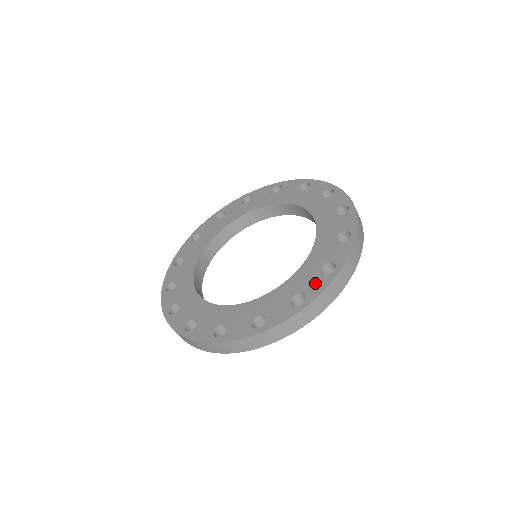
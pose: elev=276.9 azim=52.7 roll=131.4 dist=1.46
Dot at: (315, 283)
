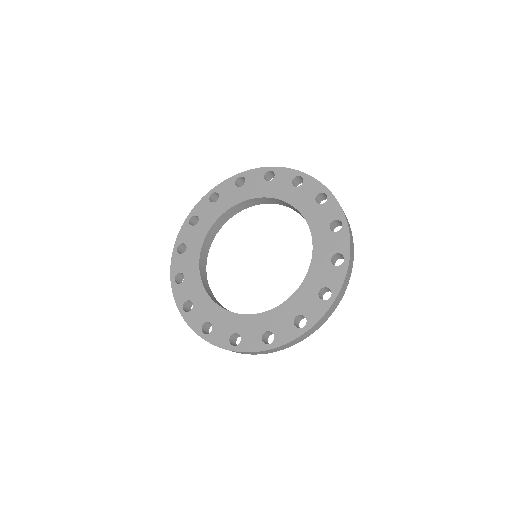
Dot at: (333, 276)
